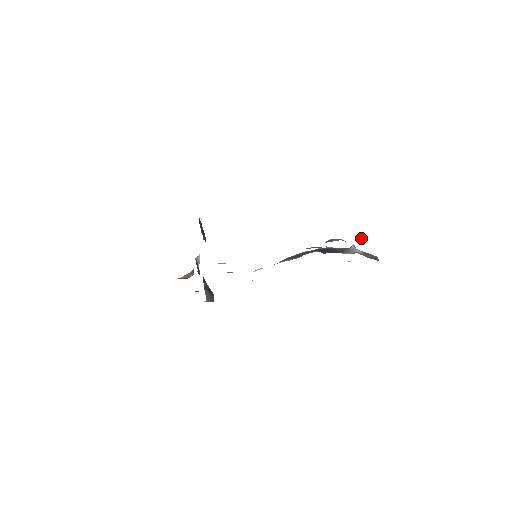
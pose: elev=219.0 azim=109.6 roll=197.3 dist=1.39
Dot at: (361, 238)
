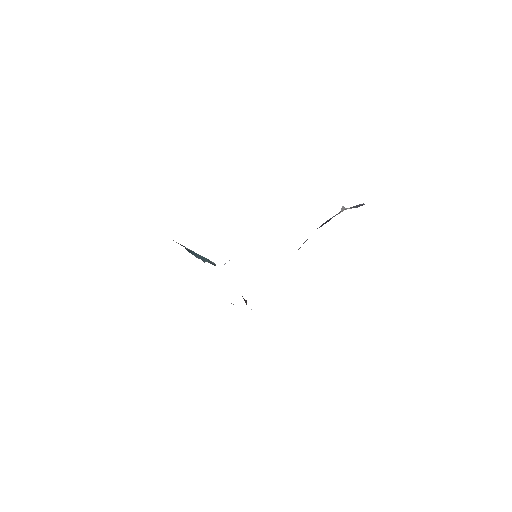
Dot at: occluded
